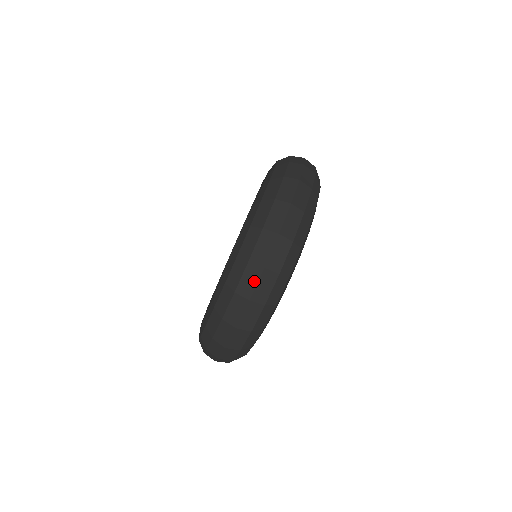
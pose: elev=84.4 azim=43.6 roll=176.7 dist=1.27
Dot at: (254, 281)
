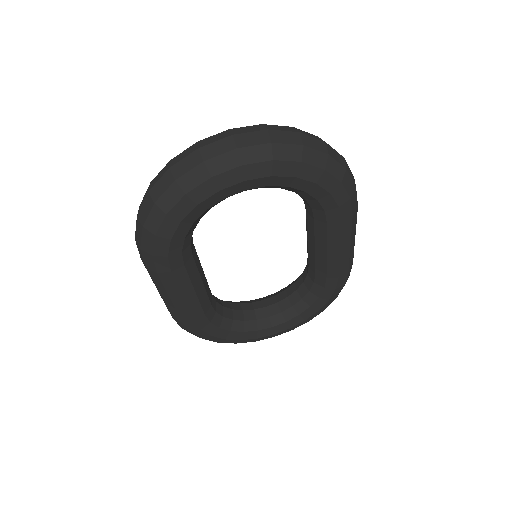
Dot at: (216, 139)
